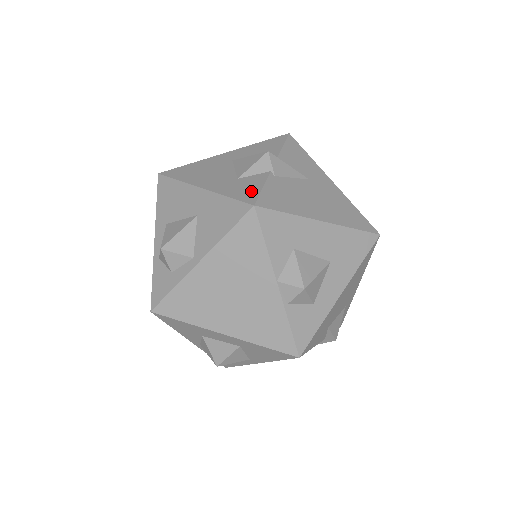
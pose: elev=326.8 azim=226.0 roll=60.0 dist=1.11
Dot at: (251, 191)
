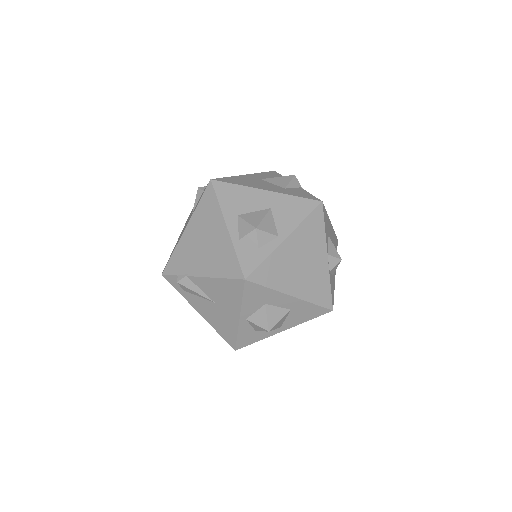
Dot at: (307, 195)
